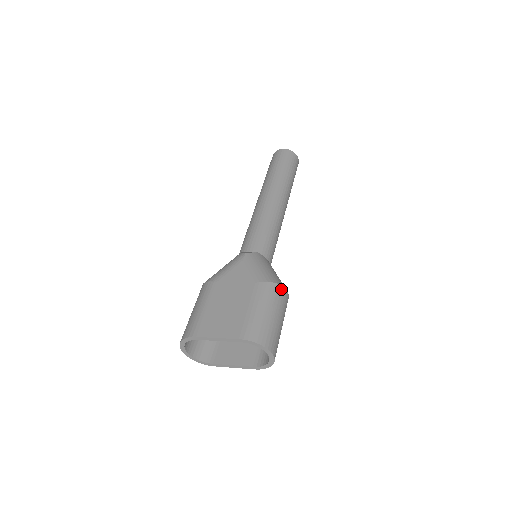
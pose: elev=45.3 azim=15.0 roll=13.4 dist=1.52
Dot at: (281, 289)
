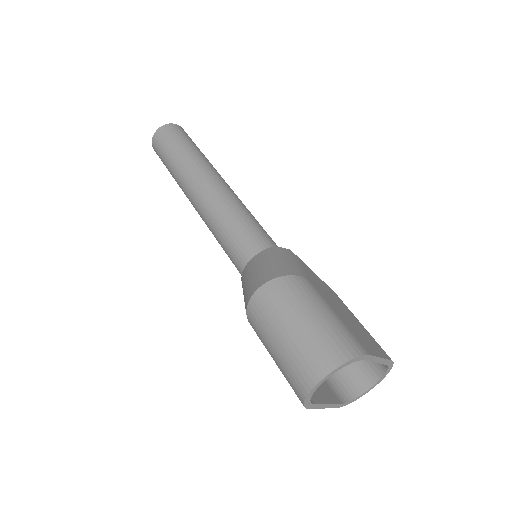
Dot at: occluded
